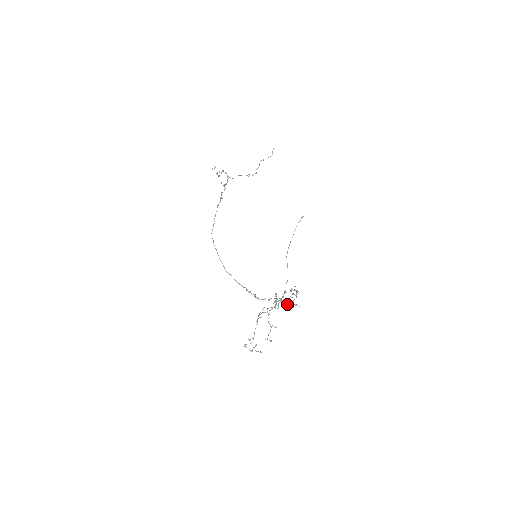
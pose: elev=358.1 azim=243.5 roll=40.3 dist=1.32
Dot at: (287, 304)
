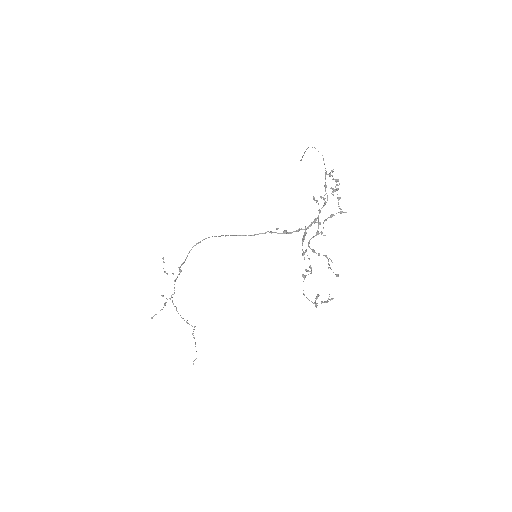
Dot at: occluded
